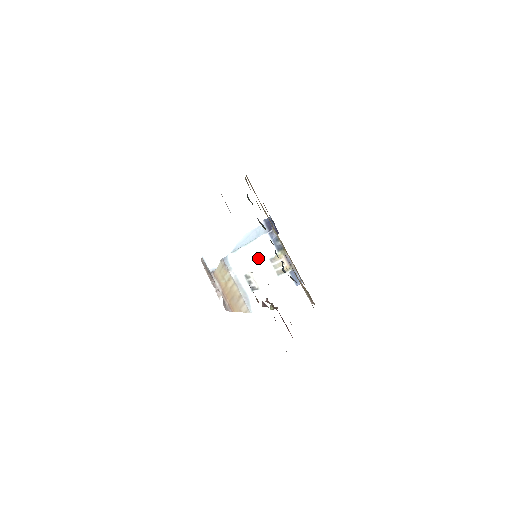
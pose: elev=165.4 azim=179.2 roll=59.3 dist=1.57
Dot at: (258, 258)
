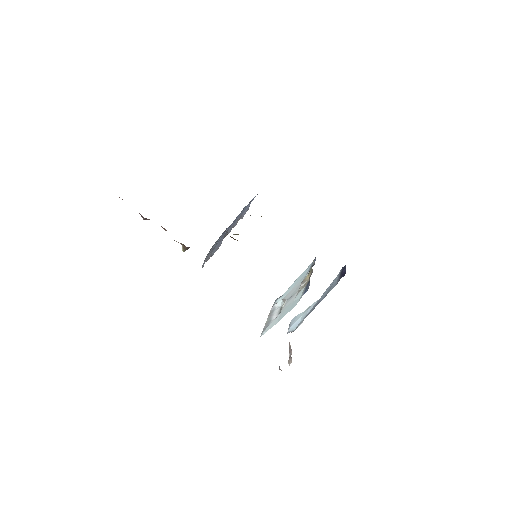
Dot at: (296, 286)
